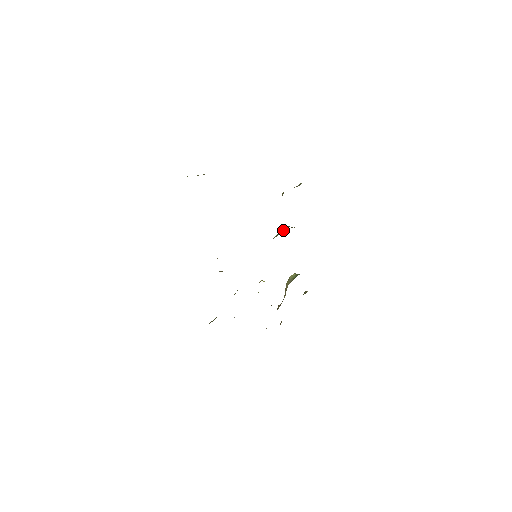
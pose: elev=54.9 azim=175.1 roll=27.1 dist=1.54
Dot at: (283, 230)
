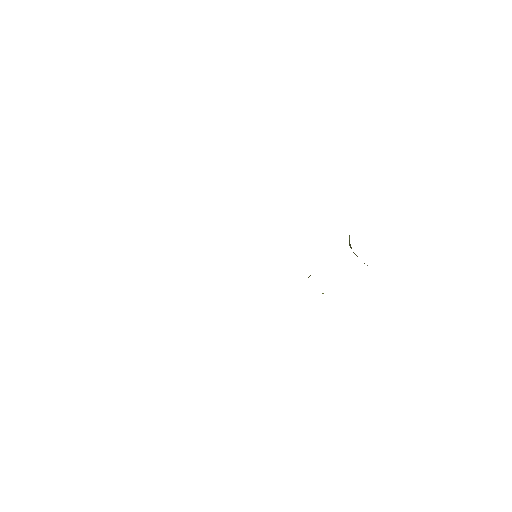
Dot at: occluded
